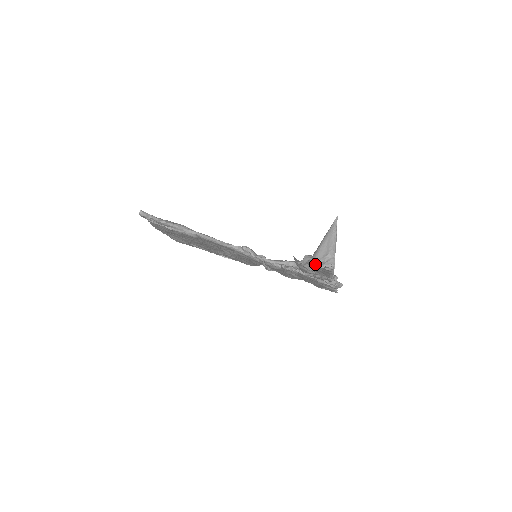
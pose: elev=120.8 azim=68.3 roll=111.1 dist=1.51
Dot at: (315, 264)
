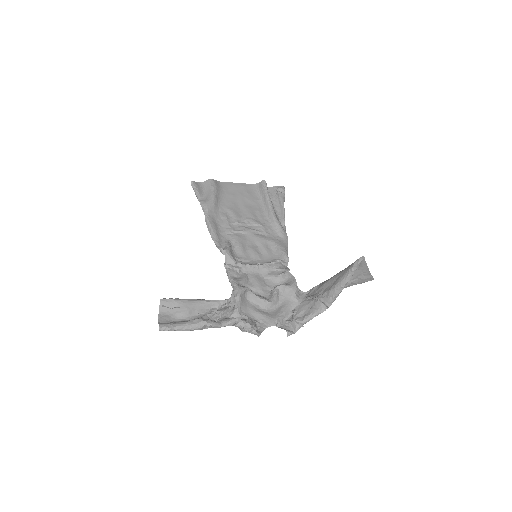
Dot at: (317, 291)
